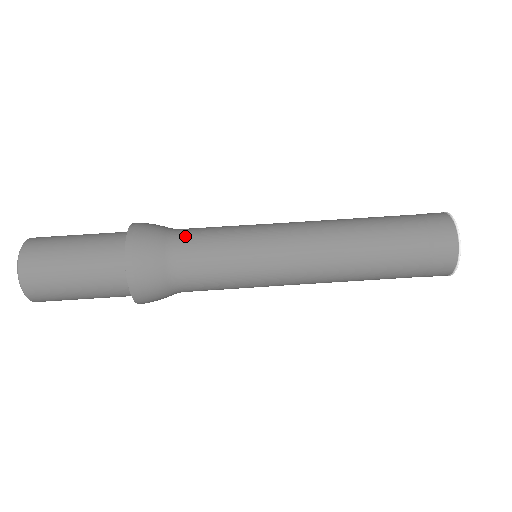
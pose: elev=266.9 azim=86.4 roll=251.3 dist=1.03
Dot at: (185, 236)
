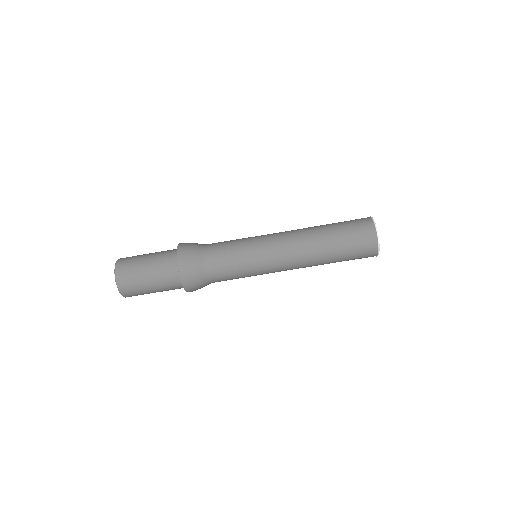
Dot at: (211, 246)
